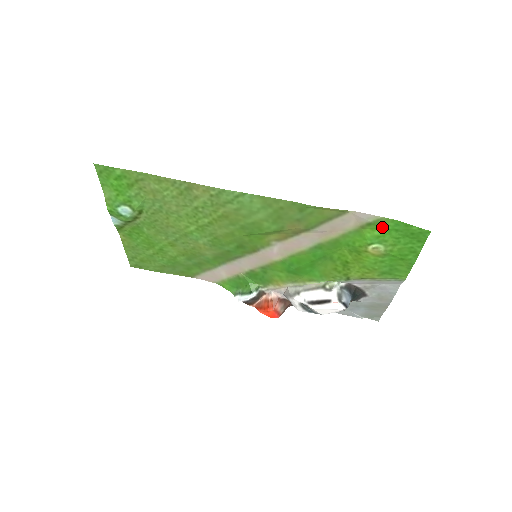
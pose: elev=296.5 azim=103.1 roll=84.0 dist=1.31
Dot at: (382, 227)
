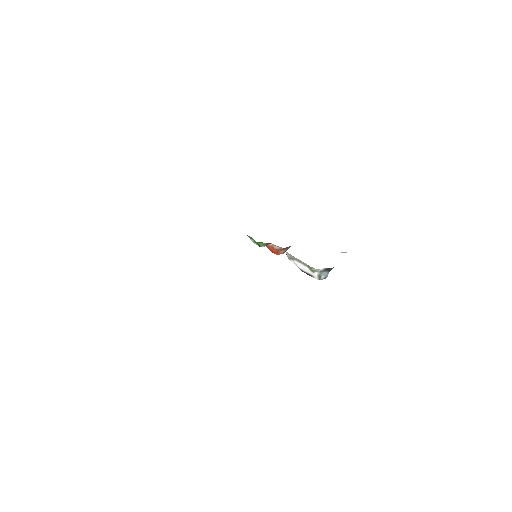
Dot at: occluded
